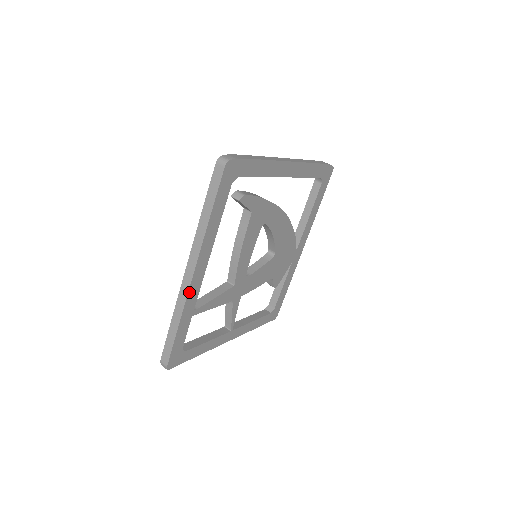
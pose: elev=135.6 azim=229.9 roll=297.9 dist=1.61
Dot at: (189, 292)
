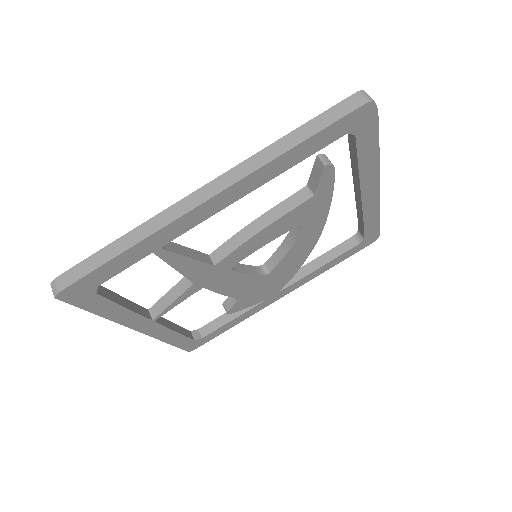
Dot at: (185, 215)
